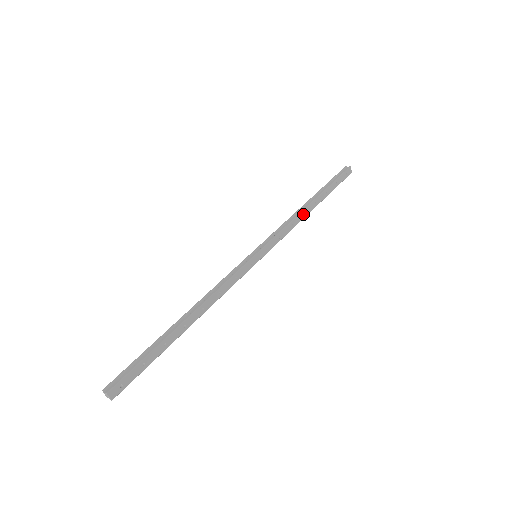
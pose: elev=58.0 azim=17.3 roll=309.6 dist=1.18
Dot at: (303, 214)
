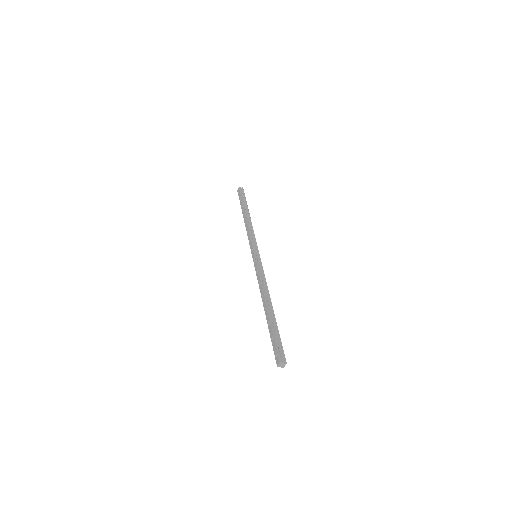
Dot at: occluded
